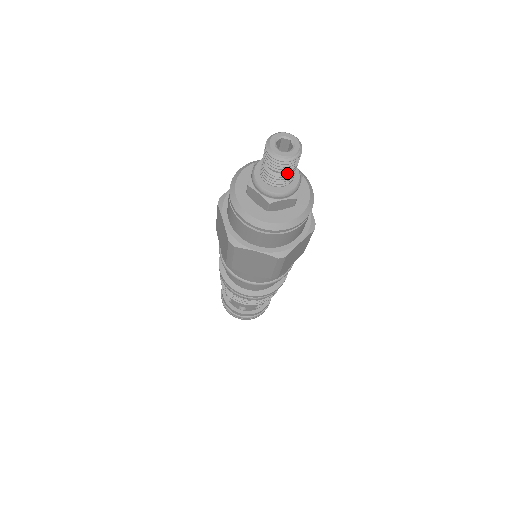
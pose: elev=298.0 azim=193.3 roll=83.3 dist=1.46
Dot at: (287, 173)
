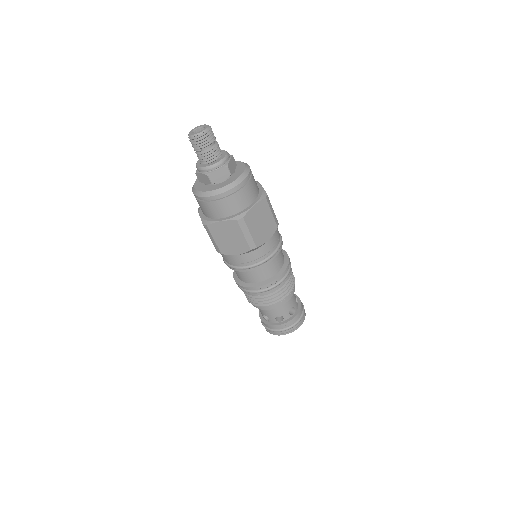
Dot at: (215, 143)
